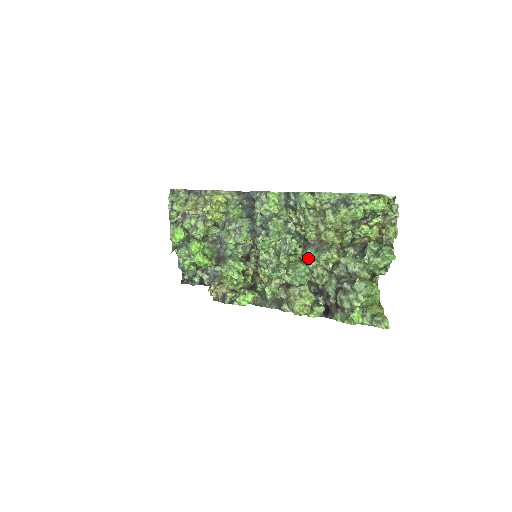
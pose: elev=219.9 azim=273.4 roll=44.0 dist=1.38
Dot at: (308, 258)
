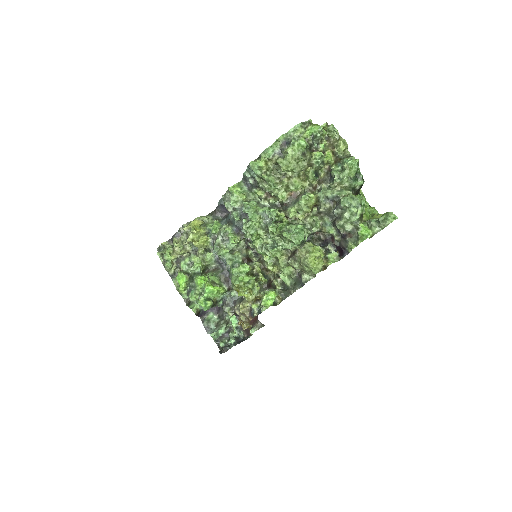
Dot at: (293, 215)
